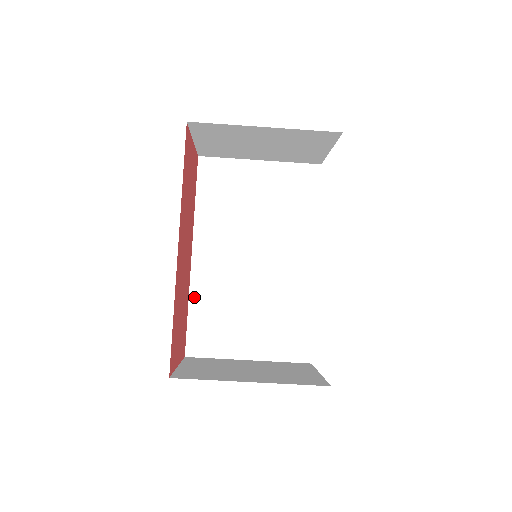
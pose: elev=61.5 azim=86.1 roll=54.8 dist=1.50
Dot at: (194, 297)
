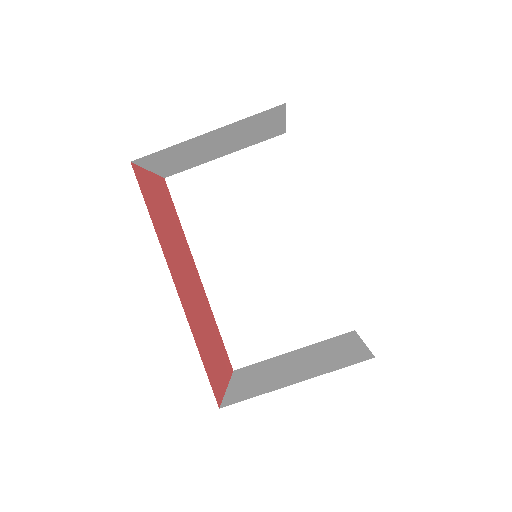
Dot at: (218, 313)
